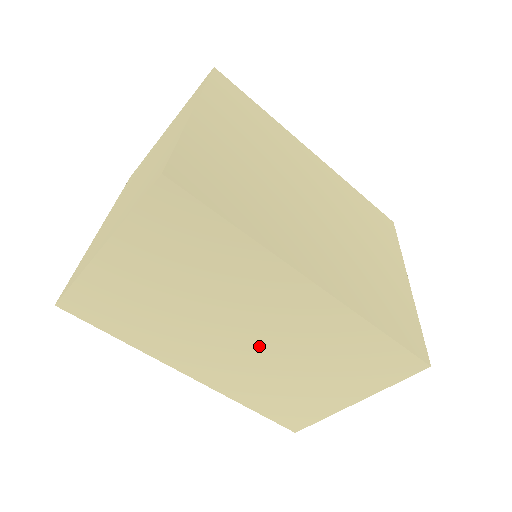
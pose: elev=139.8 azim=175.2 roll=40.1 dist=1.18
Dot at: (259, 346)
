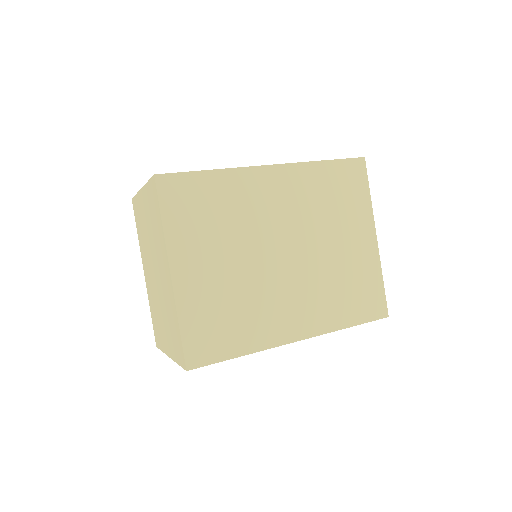
Dot at: occluded
